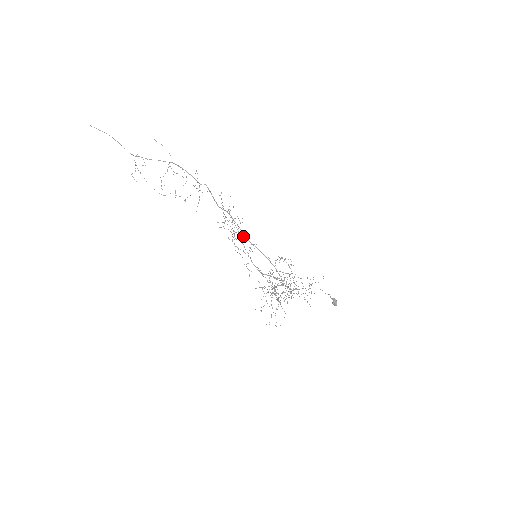
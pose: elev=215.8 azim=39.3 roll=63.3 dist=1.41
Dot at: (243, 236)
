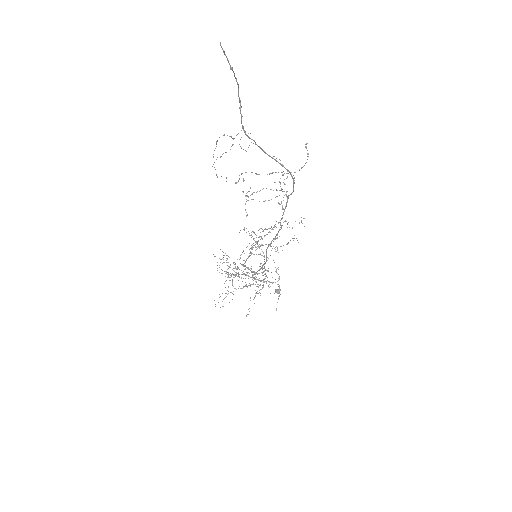
Dot at: occluded
